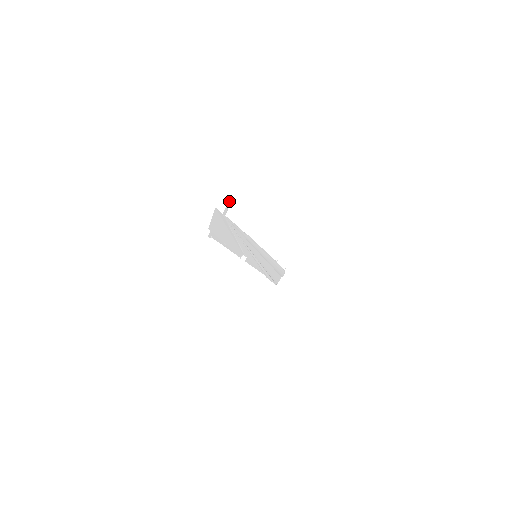
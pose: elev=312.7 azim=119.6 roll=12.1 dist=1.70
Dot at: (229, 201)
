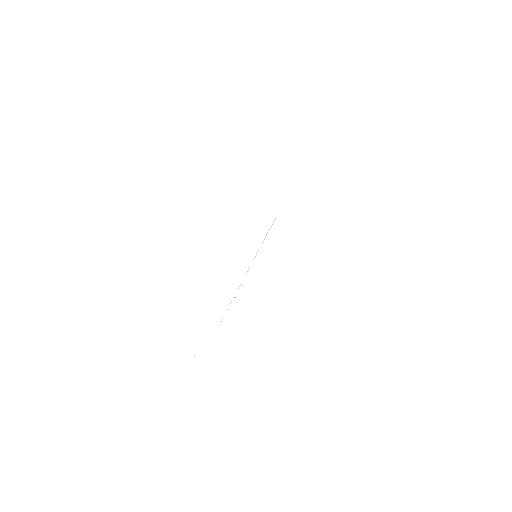
Dot at: occluded
